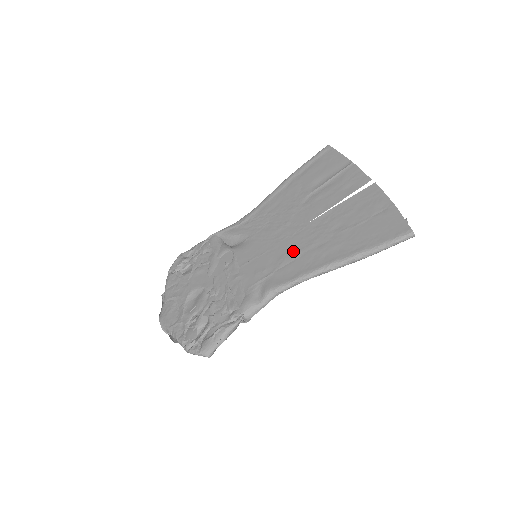
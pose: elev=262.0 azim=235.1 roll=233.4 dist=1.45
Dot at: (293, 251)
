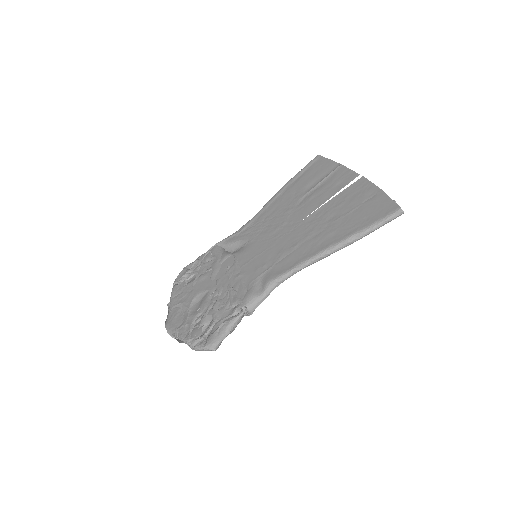
Dot at: (290, 245)
